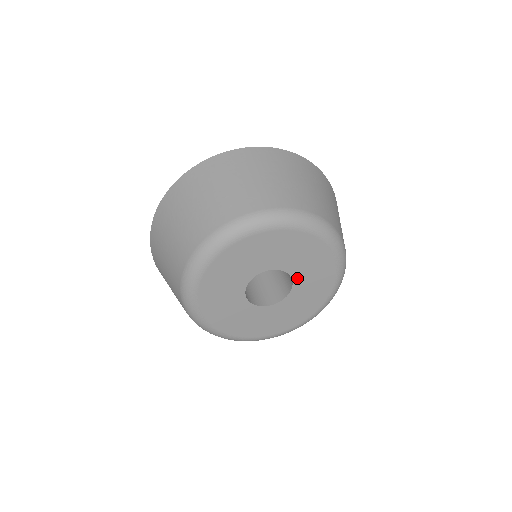
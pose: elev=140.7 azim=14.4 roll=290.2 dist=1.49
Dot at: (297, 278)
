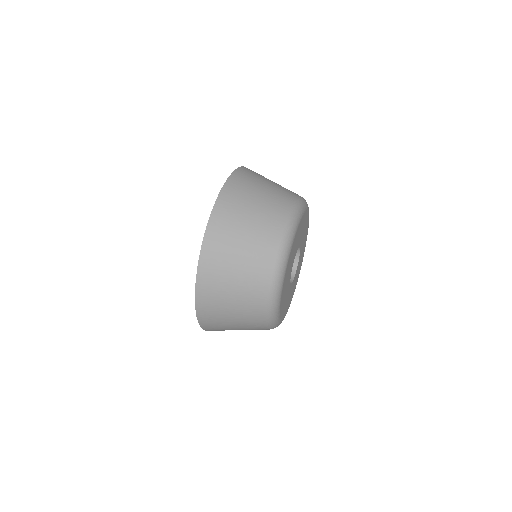
Dot at: (301, 244)
